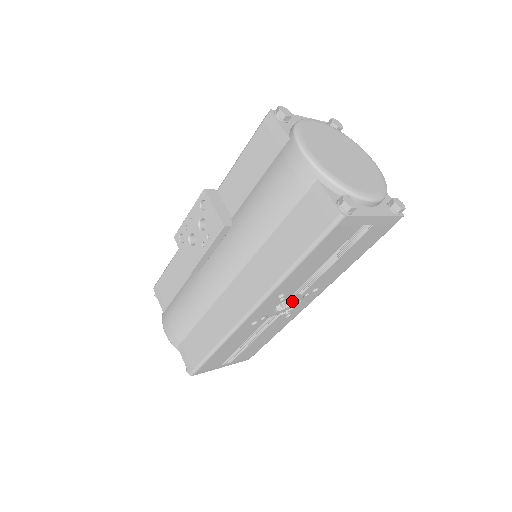
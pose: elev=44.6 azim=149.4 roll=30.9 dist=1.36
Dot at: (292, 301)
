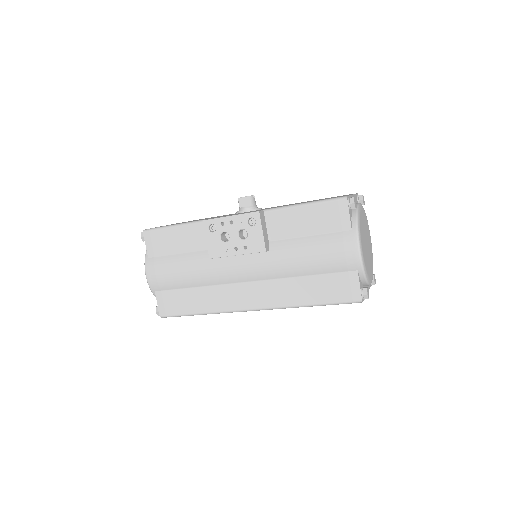
Dot at: occluded
